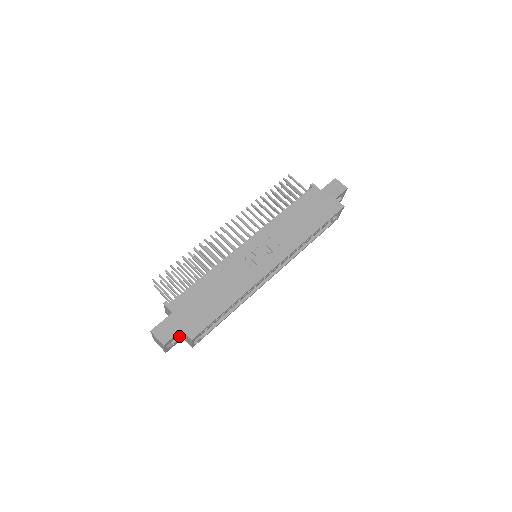
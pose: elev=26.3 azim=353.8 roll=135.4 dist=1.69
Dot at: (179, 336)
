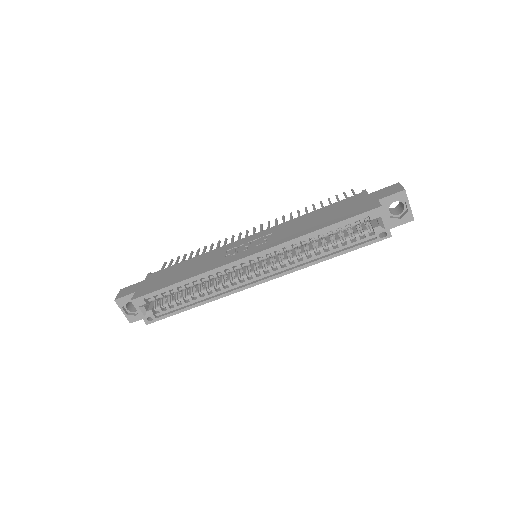
Dot at: occluded
